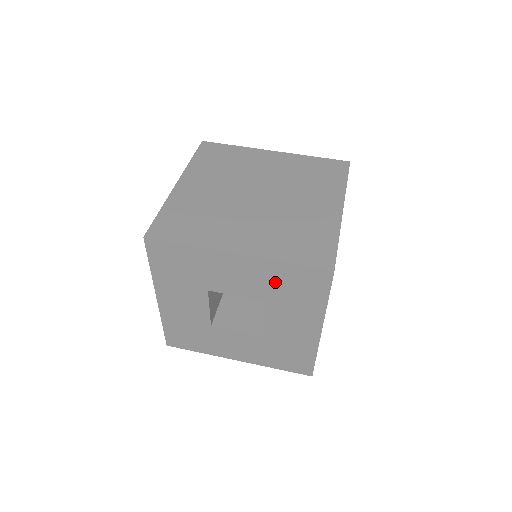
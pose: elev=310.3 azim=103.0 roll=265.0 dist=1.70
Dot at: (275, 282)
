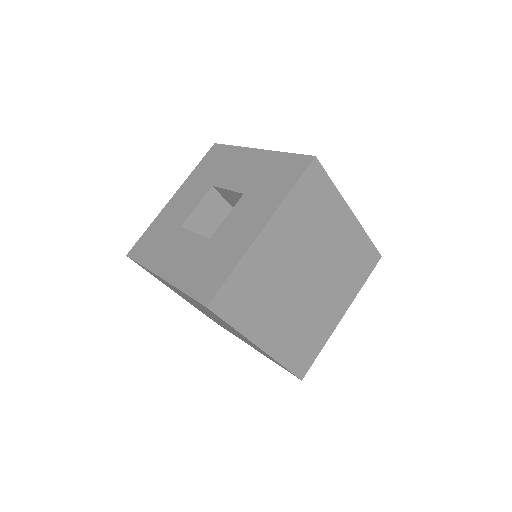
Dot at: (265, 172)
